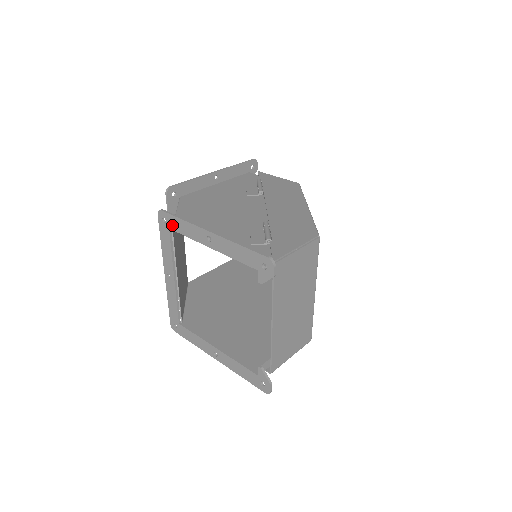
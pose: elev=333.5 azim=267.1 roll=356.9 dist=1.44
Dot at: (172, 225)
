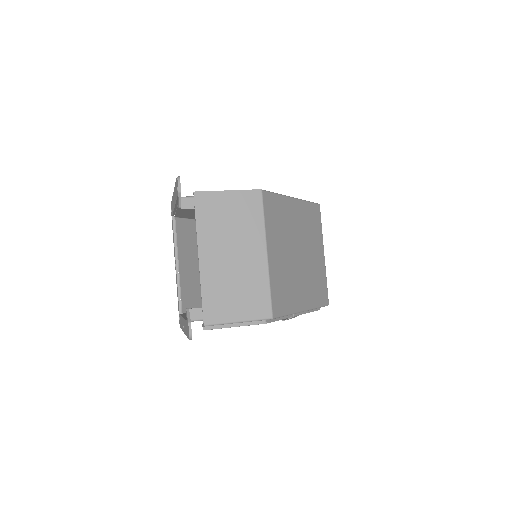
Dot at: occluded
